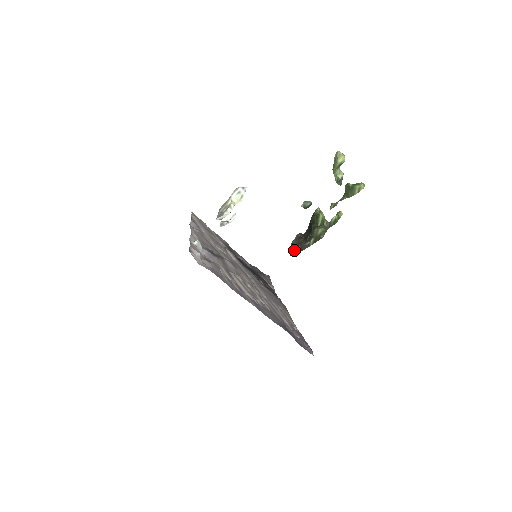
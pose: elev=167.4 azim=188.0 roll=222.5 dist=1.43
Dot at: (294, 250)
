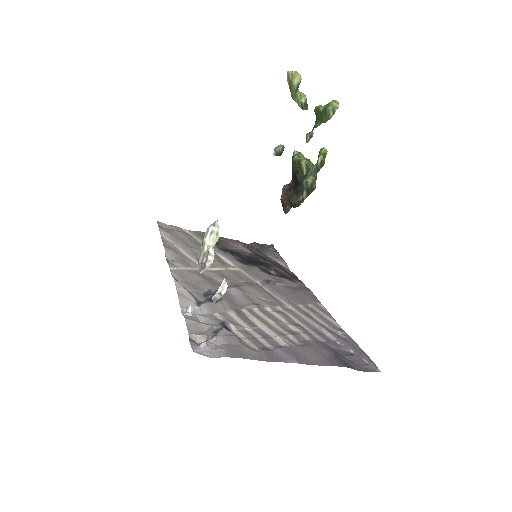
Dot at: (287, 207)
